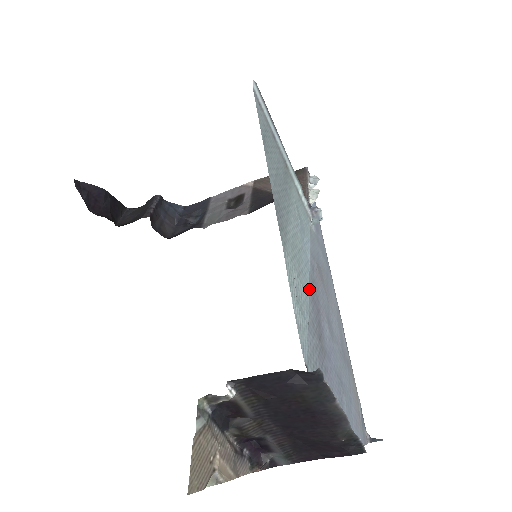
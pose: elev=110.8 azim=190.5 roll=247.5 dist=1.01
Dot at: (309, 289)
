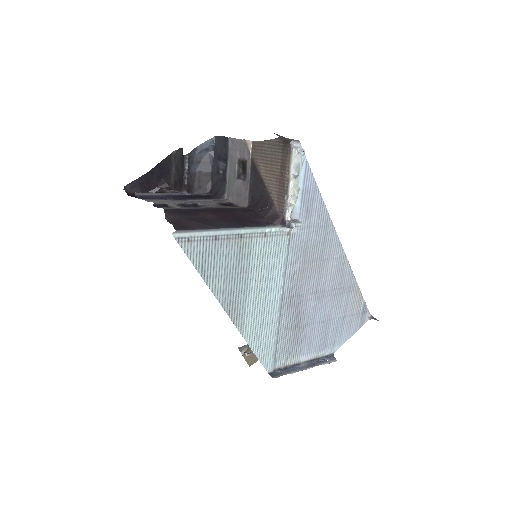
Dot at: (283, 306)
